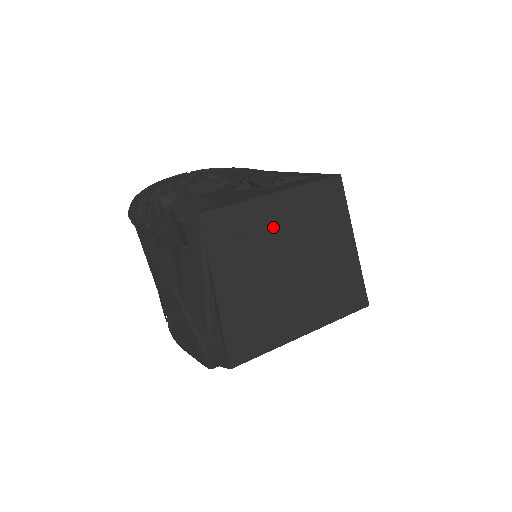
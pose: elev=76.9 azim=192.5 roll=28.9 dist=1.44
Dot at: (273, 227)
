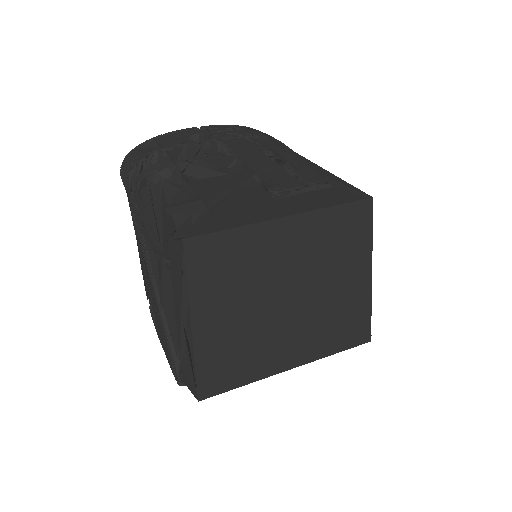
Dot at: (275, 256)
